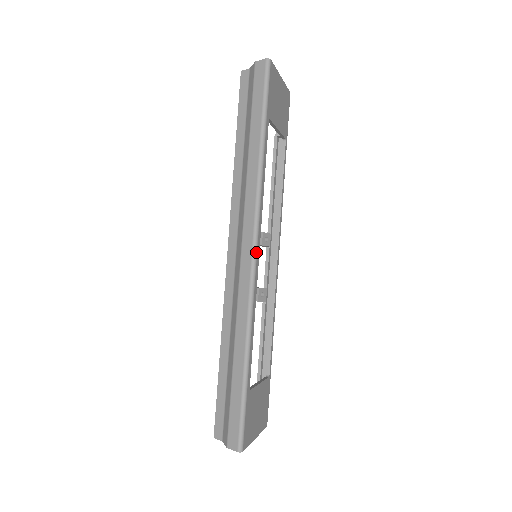
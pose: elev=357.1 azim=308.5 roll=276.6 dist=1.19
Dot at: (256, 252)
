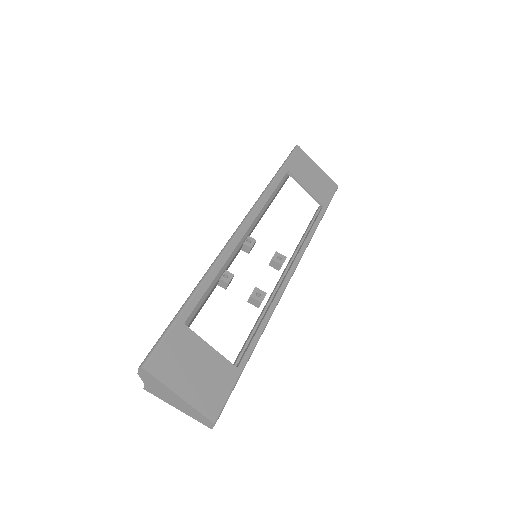
Dot at: (239, 229)
